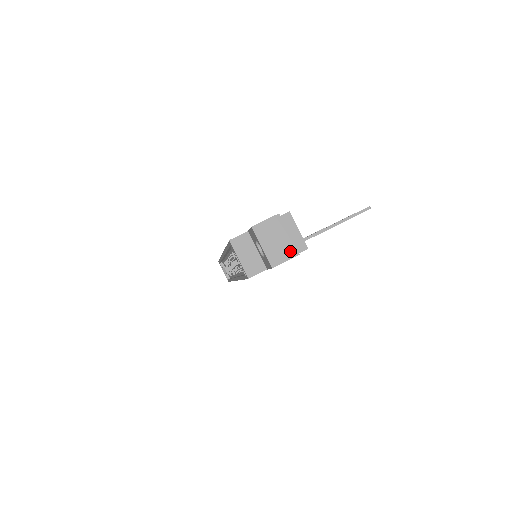
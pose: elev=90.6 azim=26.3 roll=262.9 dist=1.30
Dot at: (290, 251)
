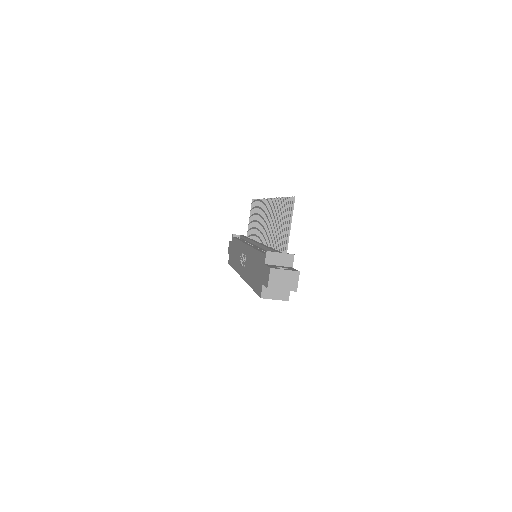
Dot at: (295, 276)
